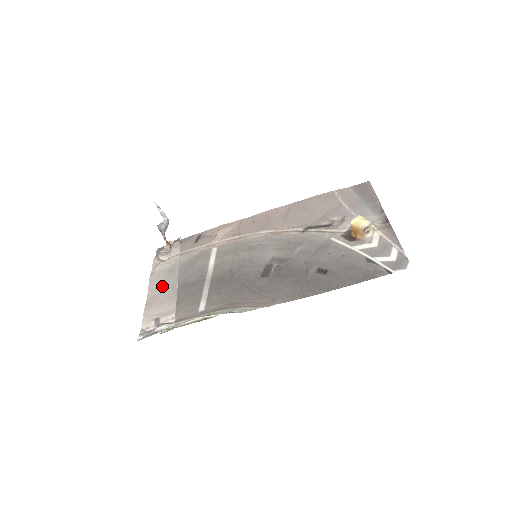
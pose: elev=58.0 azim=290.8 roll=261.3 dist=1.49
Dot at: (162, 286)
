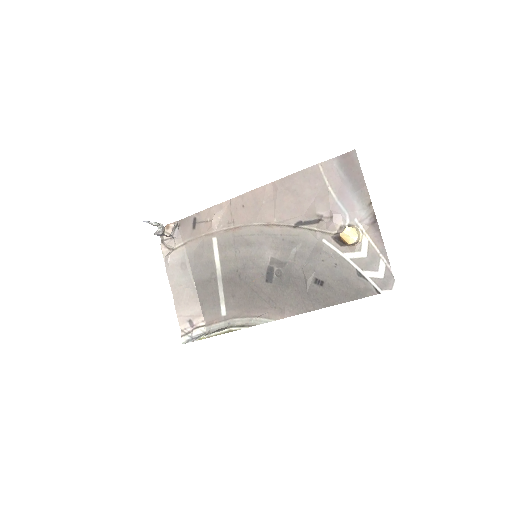
Dot at: (181, 284)
